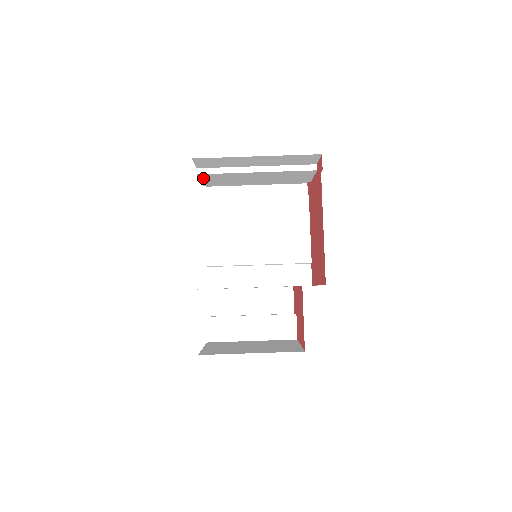
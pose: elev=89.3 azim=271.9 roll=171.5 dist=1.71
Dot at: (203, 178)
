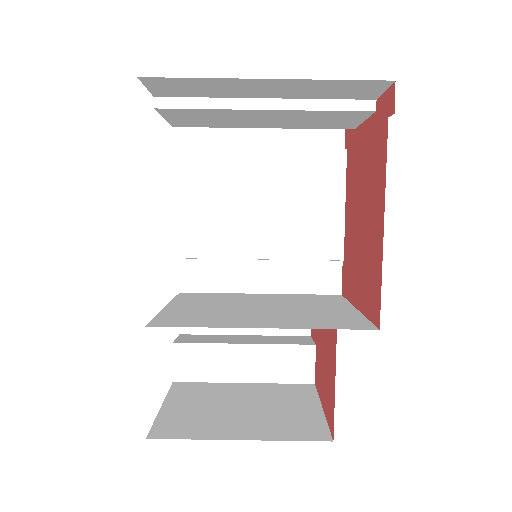
Dot at: (168, 115)
